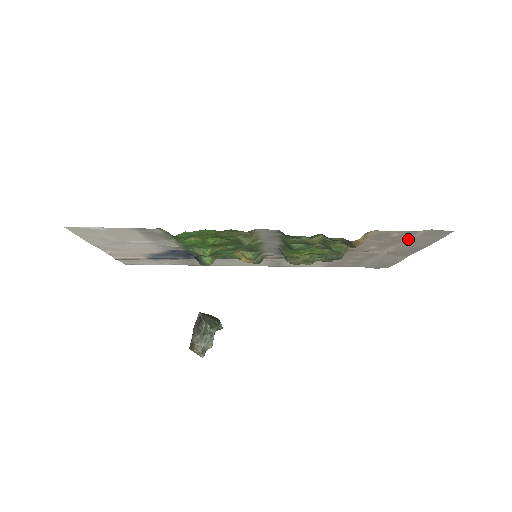
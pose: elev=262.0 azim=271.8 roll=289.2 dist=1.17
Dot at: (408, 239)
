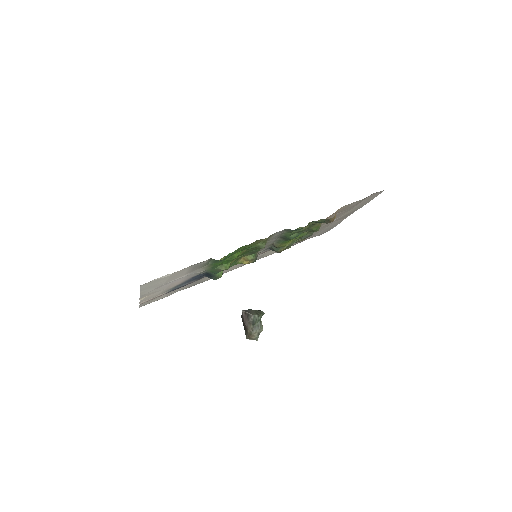
Dot at: (356, 205)
